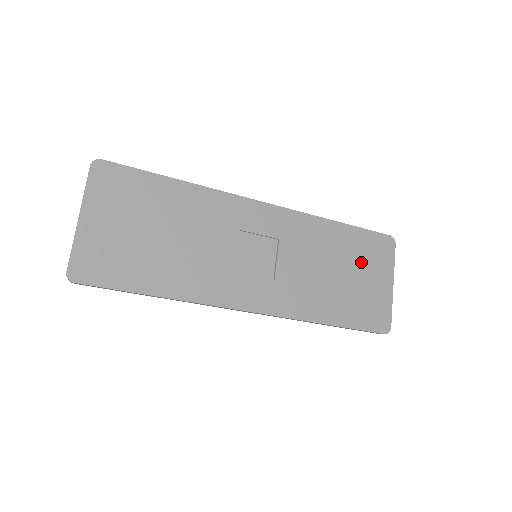
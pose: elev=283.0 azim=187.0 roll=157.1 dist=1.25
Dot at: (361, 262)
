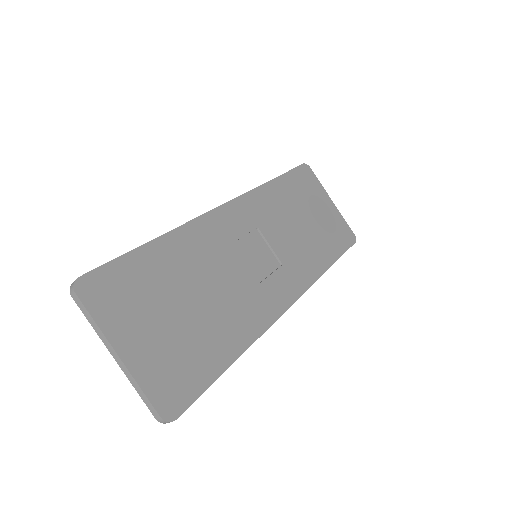
Dot at: (307, 200)
